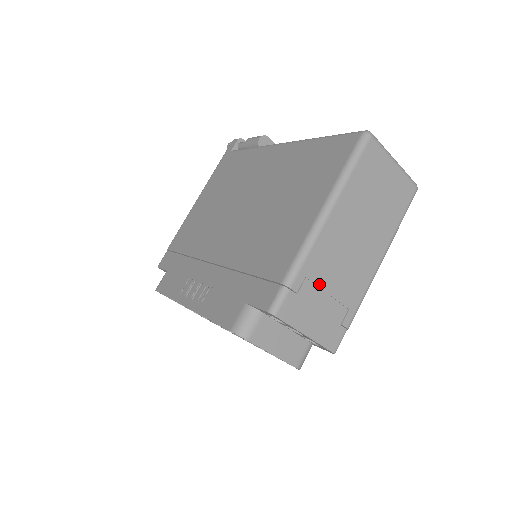
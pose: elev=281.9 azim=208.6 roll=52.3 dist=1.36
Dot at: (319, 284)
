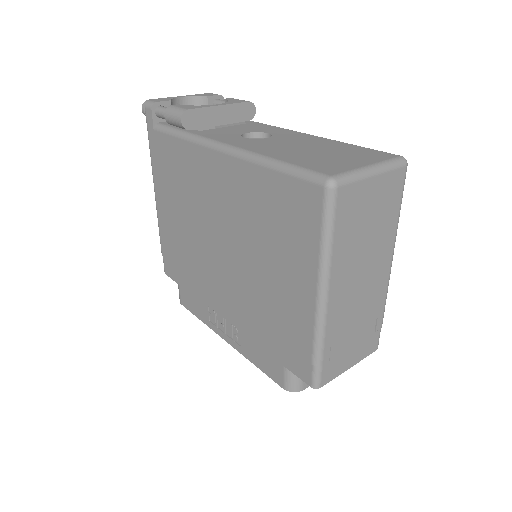
Dot at: (344, 336)
